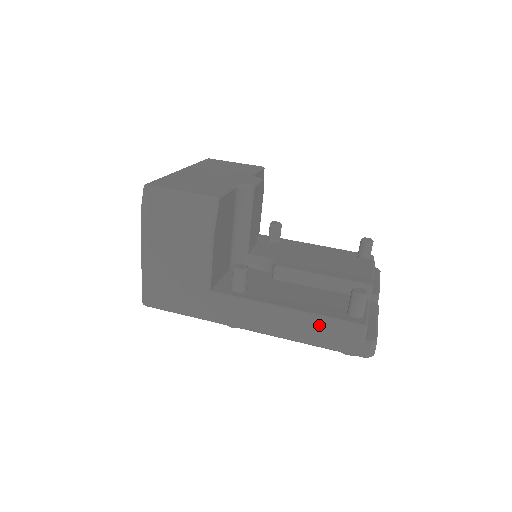
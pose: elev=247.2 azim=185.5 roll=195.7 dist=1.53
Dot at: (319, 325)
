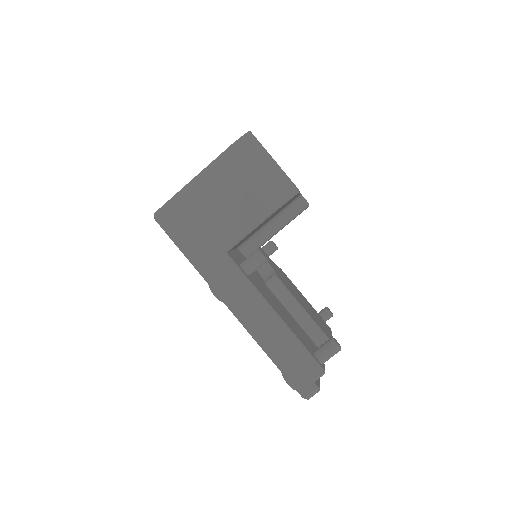
Dot at: (290, 345)
